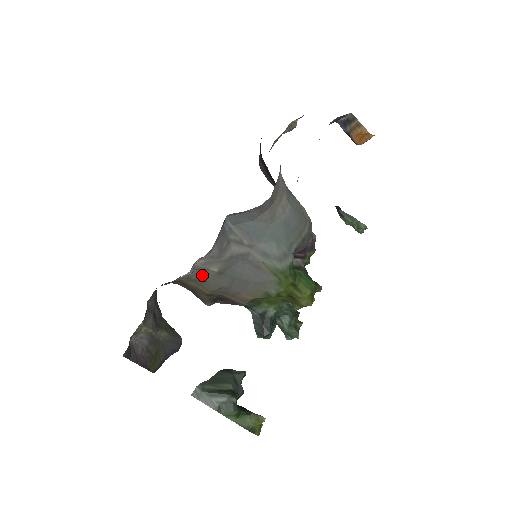
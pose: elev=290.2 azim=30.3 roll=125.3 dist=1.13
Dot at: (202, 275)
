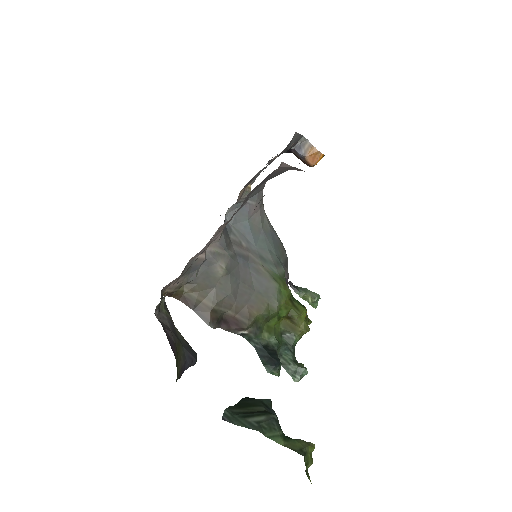
Dot at: (209, 275)
